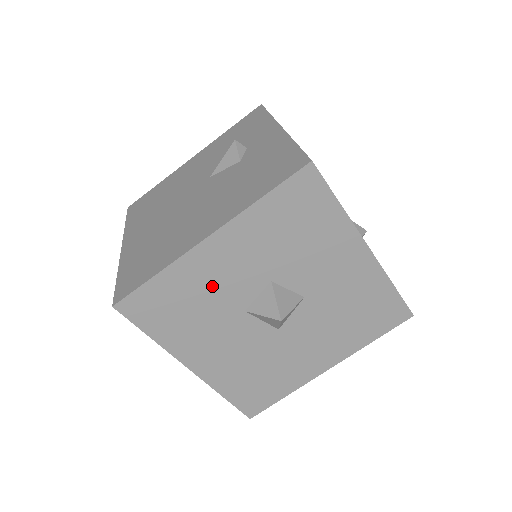
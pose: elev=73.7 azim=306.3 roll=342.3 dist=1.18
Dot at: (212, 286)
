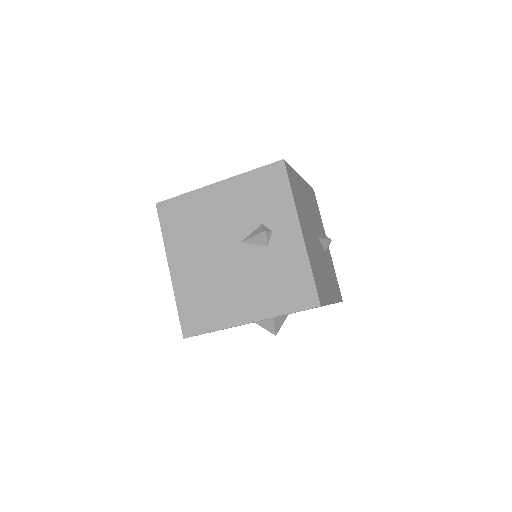
Dot at: occluded
